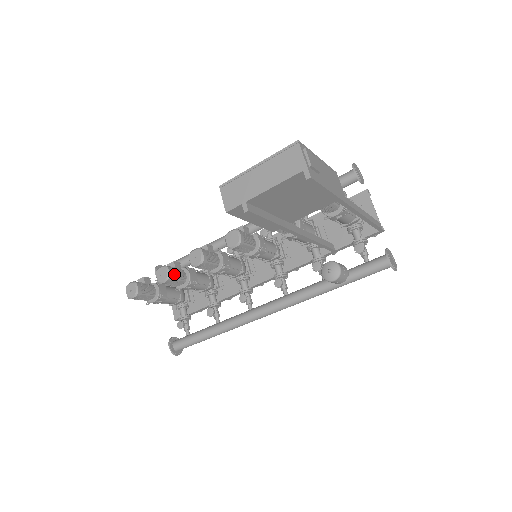
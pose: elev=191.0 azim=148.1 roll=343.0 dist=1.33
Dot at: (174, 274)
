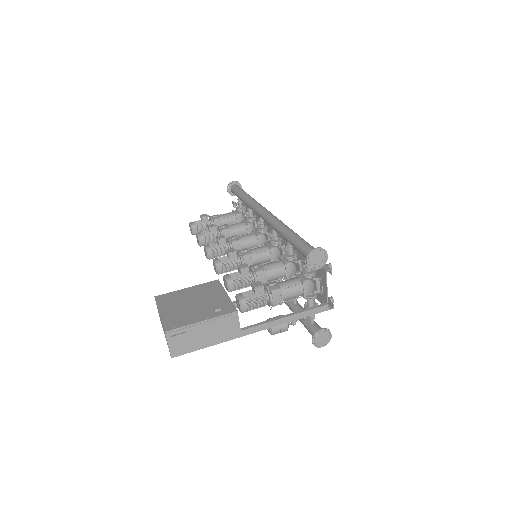
Dot at: (206, 241)
